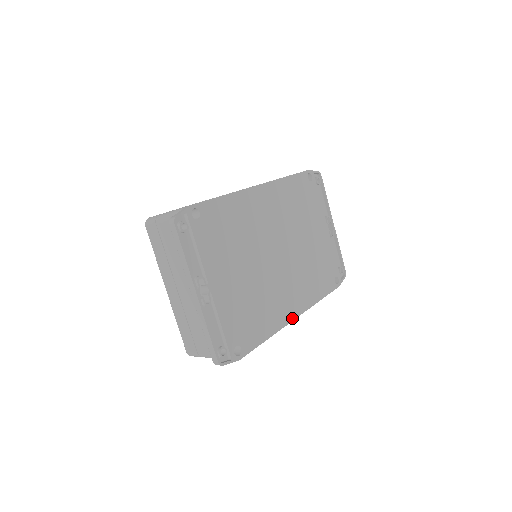
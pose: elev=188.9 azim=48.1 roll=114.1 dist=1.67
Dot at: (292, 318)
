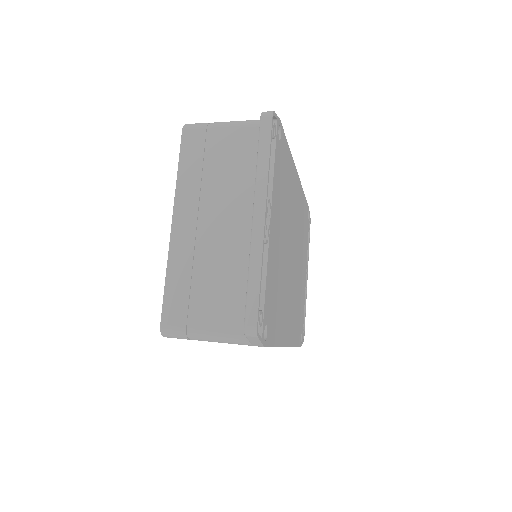
Dot at: (286, 343)
